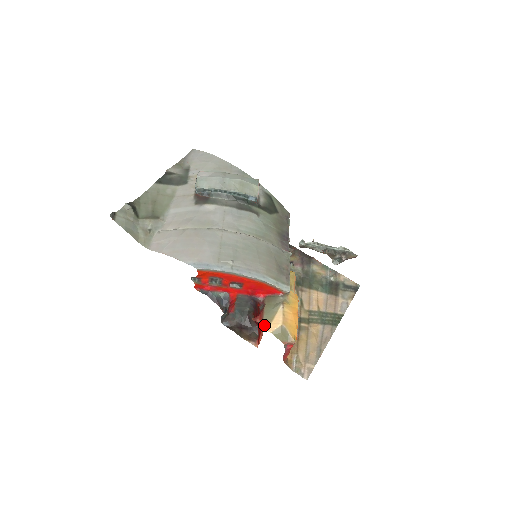
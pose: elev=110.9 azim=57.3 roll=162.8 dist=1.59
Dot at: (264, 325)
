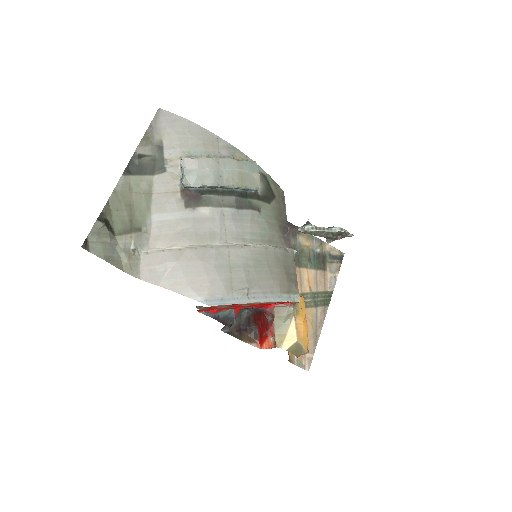
Dot at: (277, 342)
